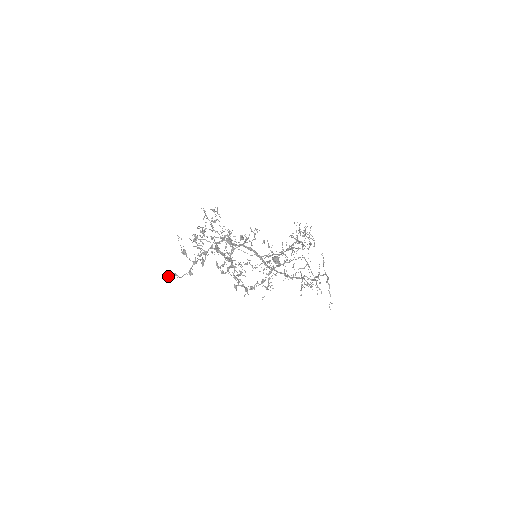
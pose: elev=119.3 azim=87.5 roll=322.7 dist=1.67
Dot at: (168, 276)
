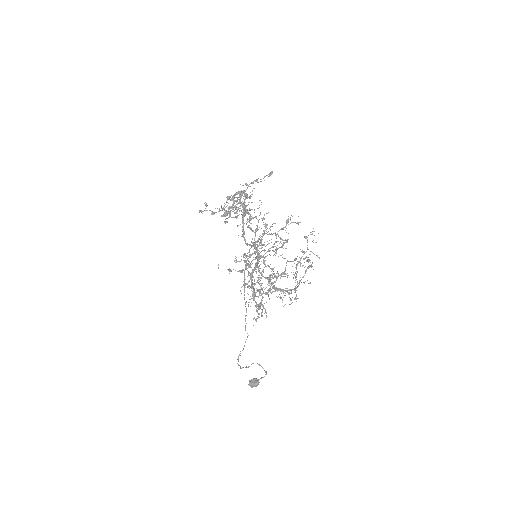
Dot at: (201, 211)
